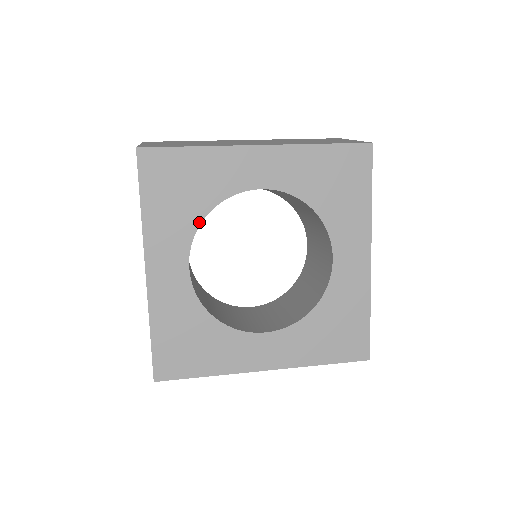
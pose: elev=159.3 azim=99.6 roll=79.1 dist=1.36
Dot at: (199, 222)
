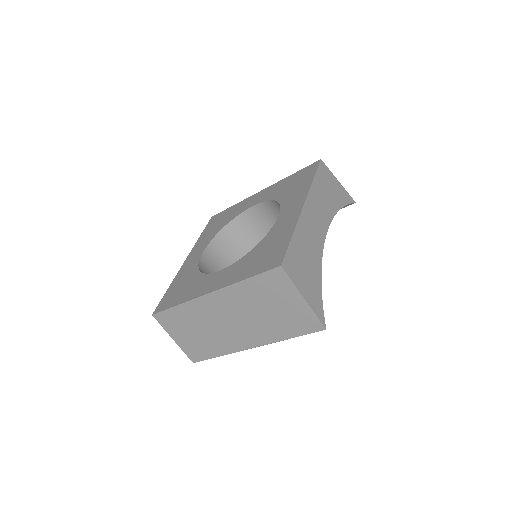
Dot at: (219, 231)
